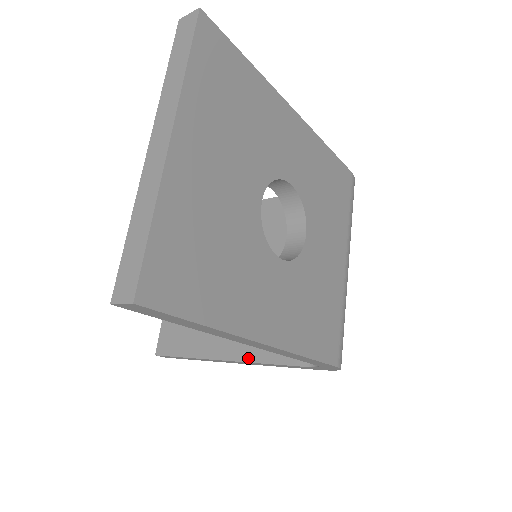
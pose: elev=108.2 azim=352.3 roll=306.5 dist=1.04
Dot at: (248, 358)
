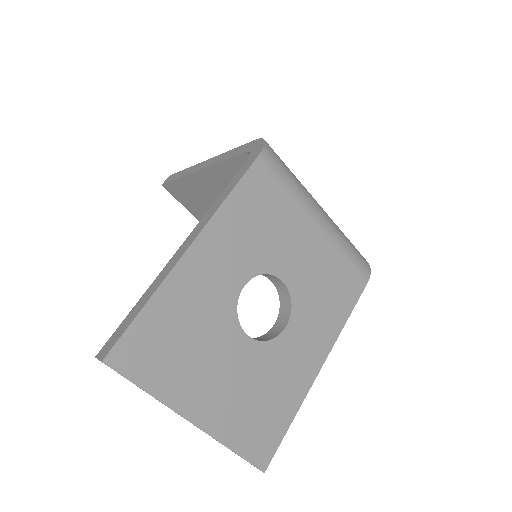
Dot at: occluded
